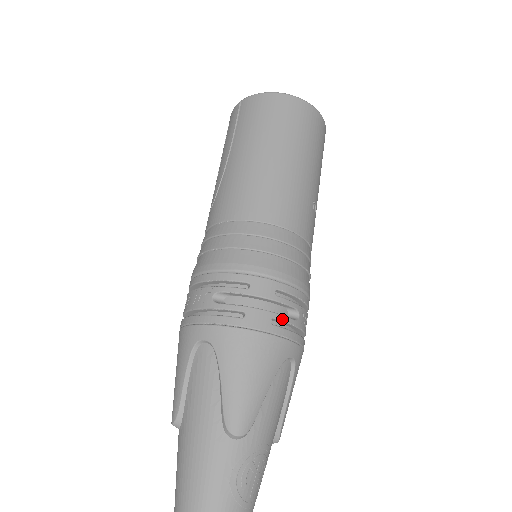
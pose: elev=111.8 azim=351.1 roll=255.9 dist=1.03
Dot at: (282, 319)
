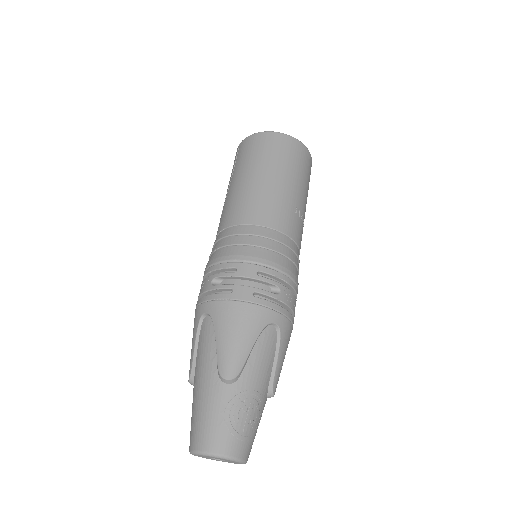
Dot at: (263, 292)
